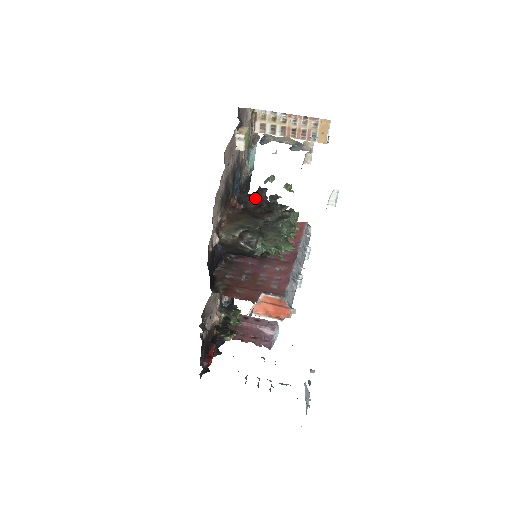
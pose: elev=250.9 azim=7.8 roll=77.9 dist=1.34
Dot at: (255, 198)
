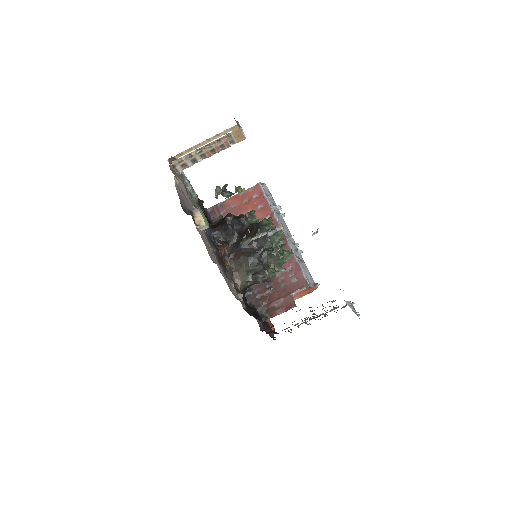
Dot at: (231, 232)
